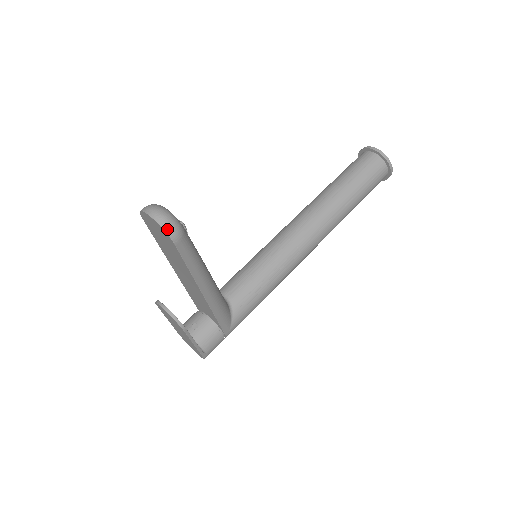
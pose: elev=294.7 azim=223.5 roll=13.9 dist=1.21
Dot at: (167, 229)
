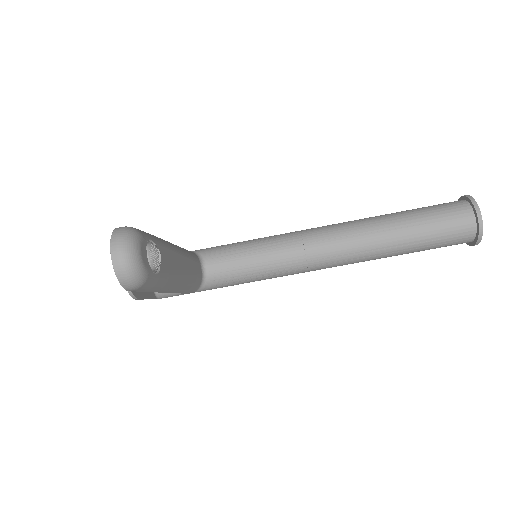
Dot at: (123, 282)
